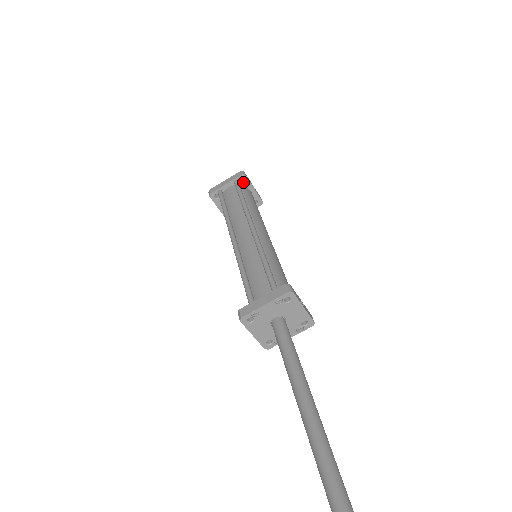
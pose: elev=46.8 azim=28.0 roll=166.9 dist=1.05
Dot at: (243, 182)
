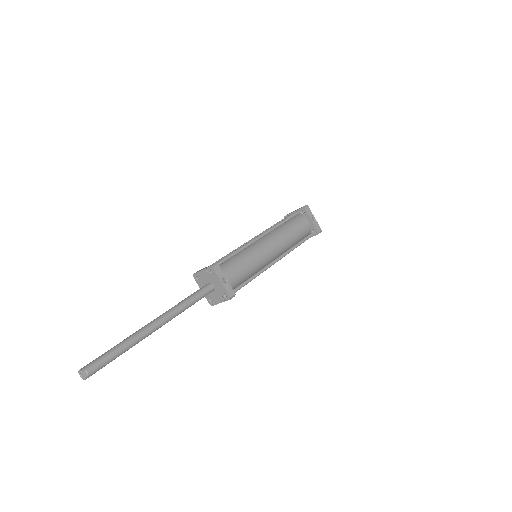
Dot at: (304, 213)
